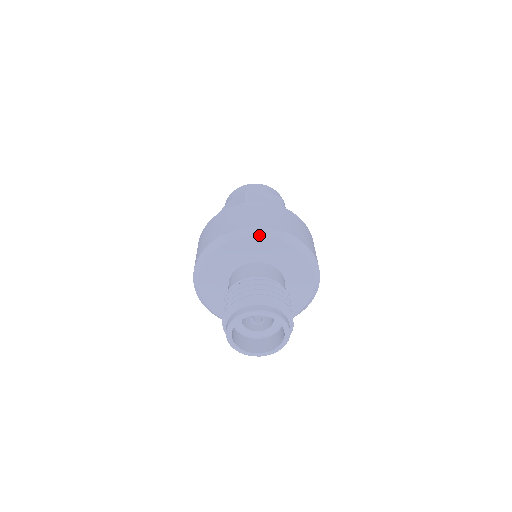
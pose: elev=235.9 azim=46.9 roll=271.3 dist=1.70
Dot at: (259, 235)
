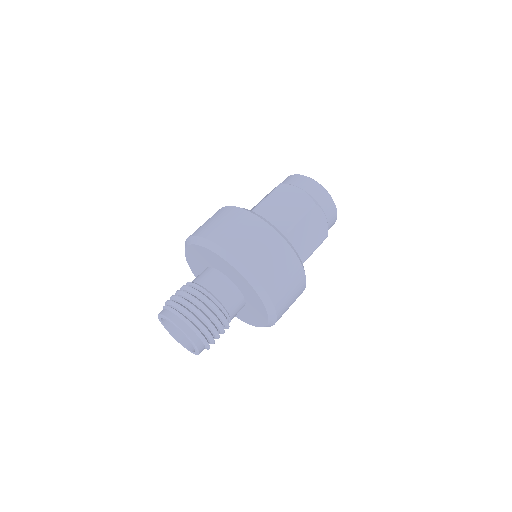
Dot at: (209, 249)
